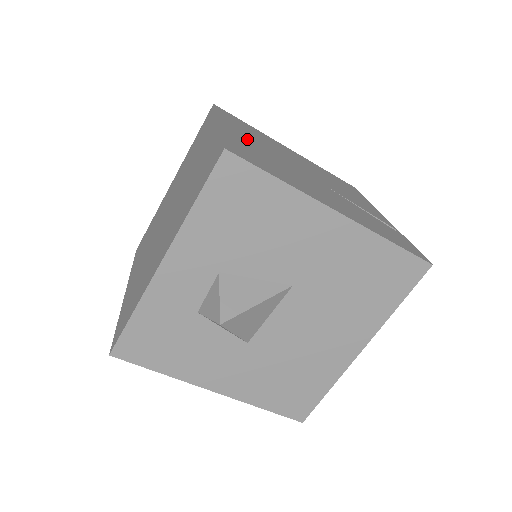
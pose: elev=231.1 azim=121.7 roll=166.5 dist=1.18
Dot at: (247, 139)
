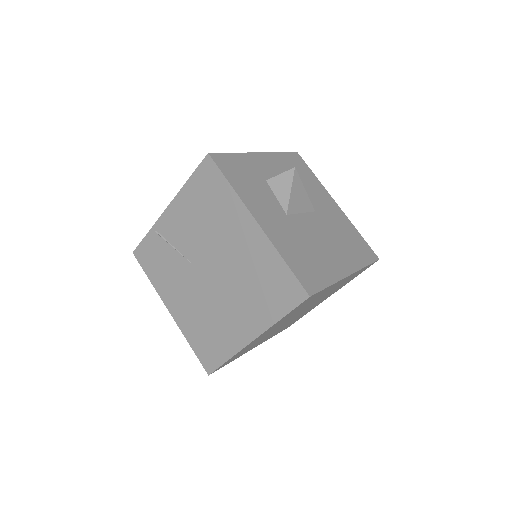
Dot at: occluded
